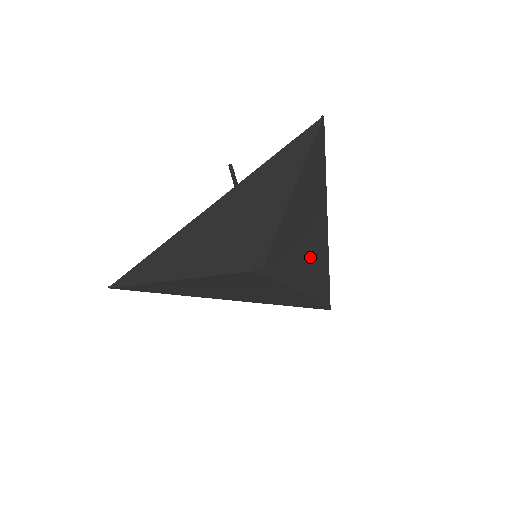
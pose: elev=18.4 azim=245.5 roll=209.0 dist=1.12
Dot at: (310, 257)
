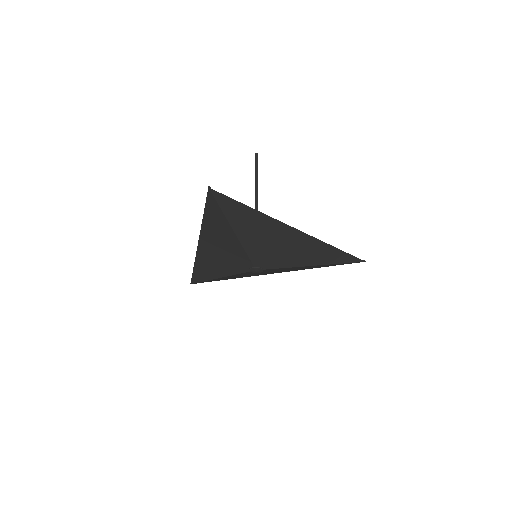
Dot at: (297, 247)
